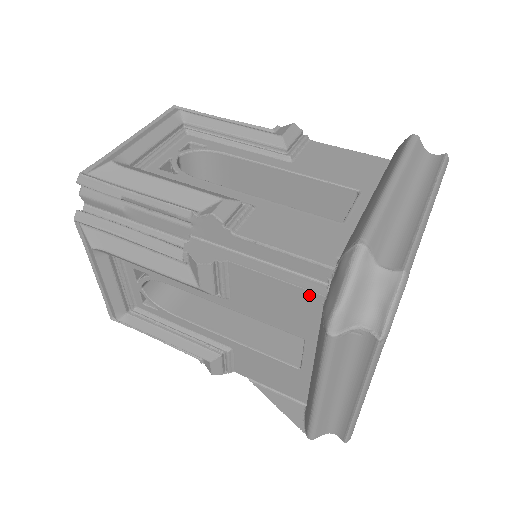
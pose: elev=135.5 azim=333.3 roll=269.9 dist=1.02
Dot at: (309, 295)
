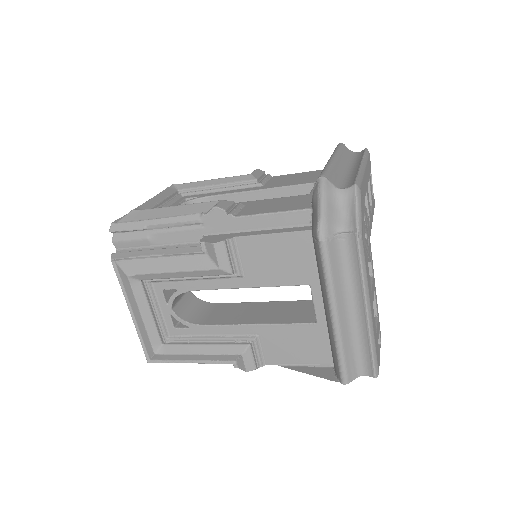
Dot at: (300, 235)
